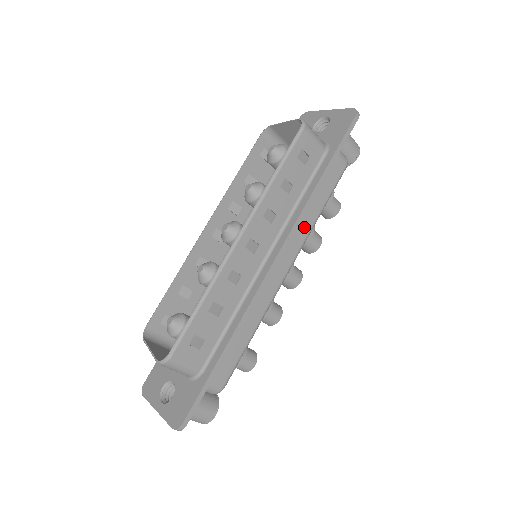
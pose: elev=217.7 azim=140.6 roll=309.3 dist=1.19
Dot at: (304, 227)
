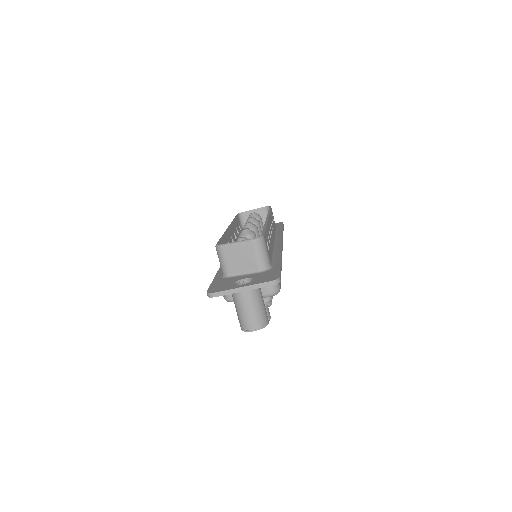
Dot at: occluded
